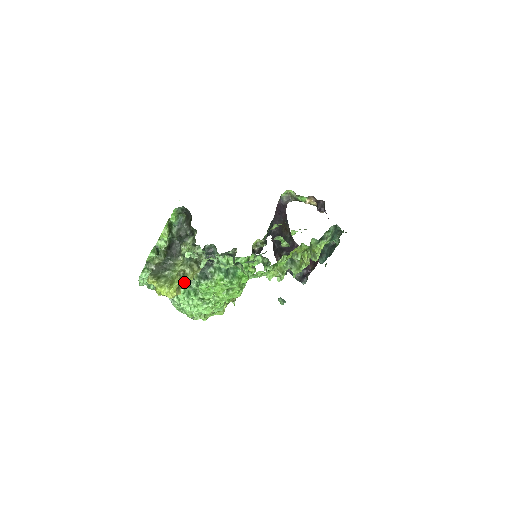
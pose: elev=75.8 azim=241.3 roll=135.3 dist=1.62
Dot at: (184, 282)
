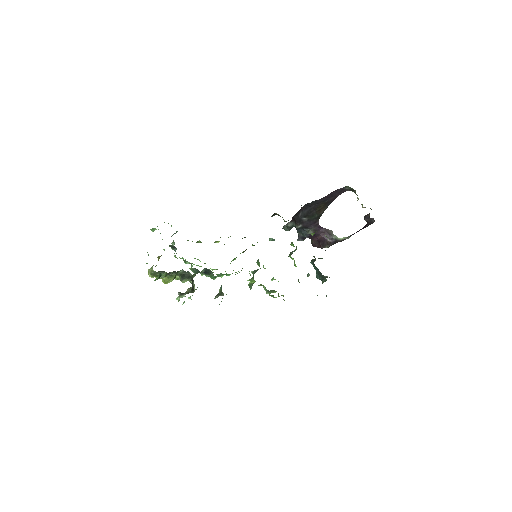
Dot at: occluded
